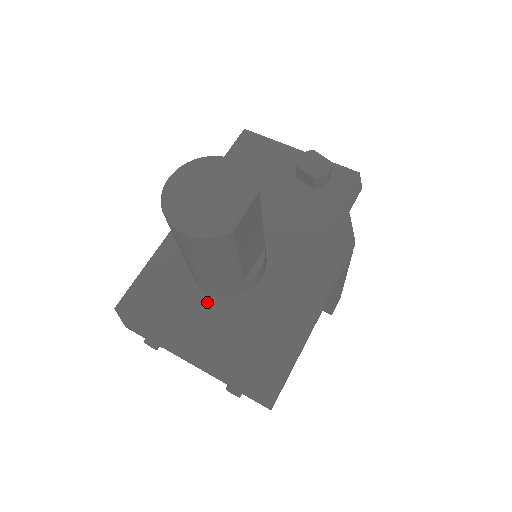
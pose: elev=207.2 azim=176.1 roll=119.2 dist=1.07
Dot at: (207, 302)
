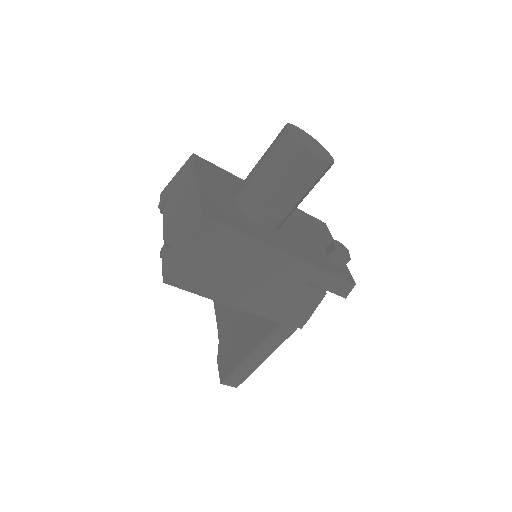
Dot at: (229, 198)
